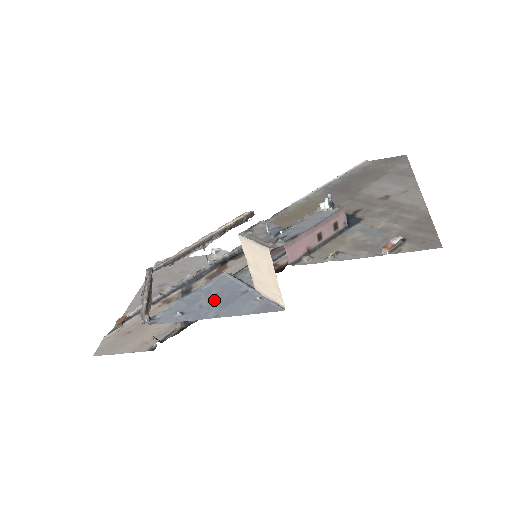
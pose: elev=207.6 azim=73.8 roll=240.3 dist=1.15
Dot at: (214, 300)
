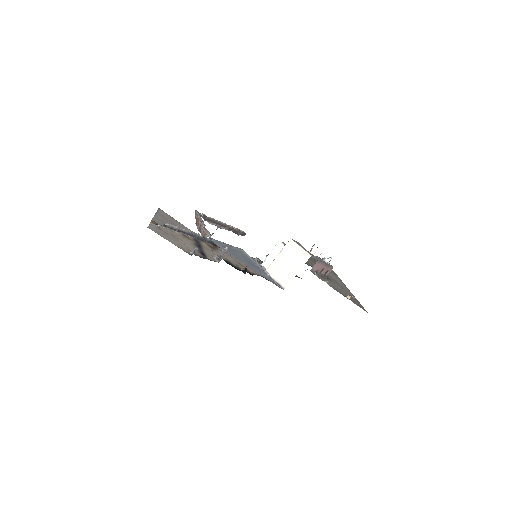
Dot at: (243, 258)
